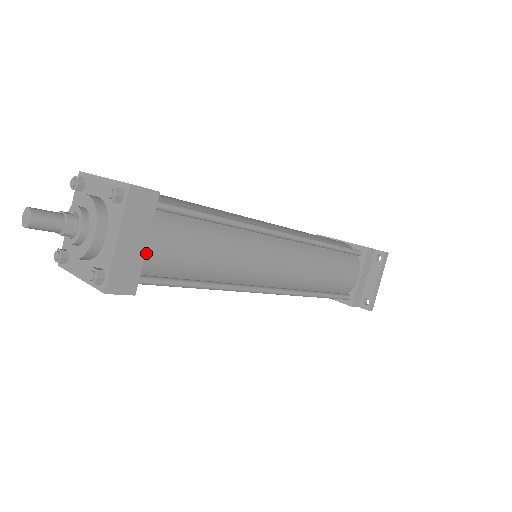
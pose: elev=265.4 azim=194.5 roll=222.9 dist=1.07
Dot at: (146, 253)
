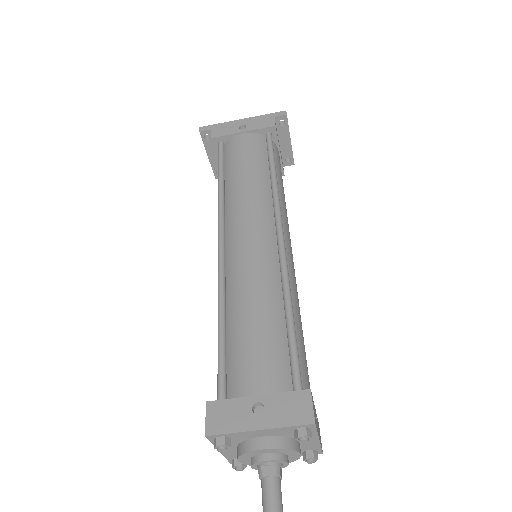
Dot at: occluded
